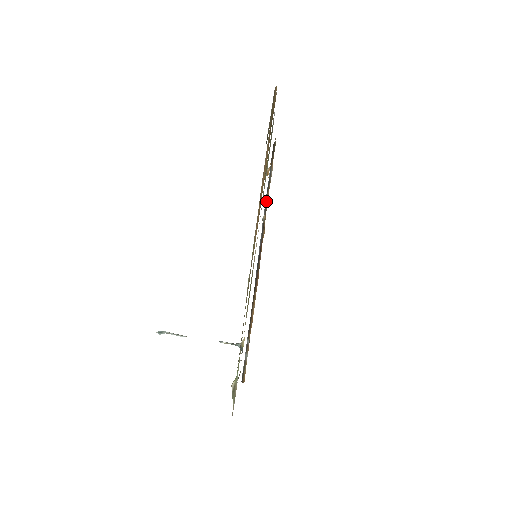
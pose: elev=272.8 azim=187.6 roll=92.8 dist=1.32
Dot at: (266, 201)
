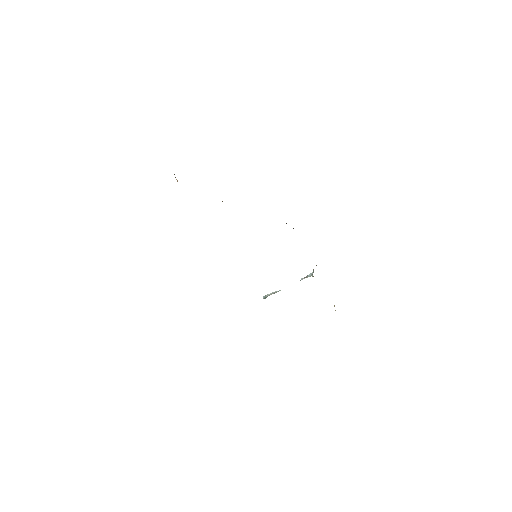
Dot at: occluded
